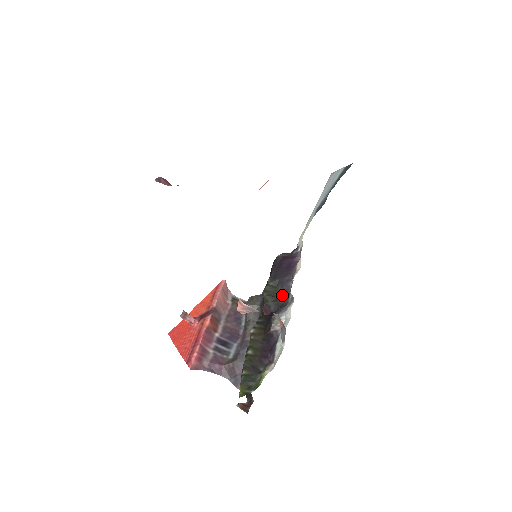
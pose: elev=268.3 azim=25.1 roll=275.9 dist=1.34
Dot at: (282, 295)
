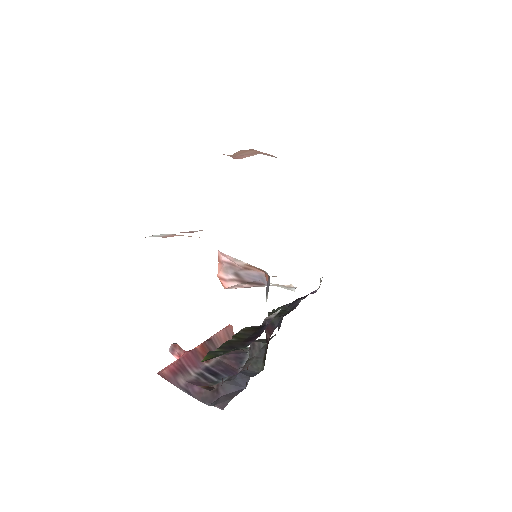
Dot at: (289, 311)
